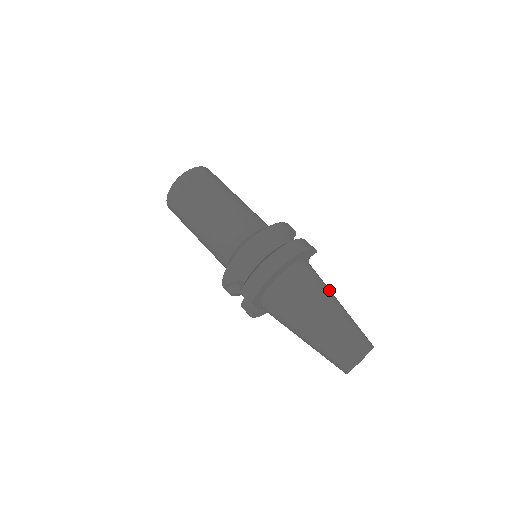
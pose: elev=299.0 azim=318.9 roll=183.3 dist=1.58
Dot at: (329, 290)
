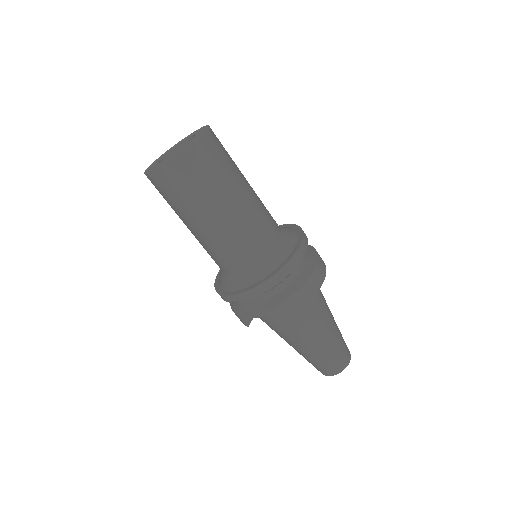
Dot at: occluded
